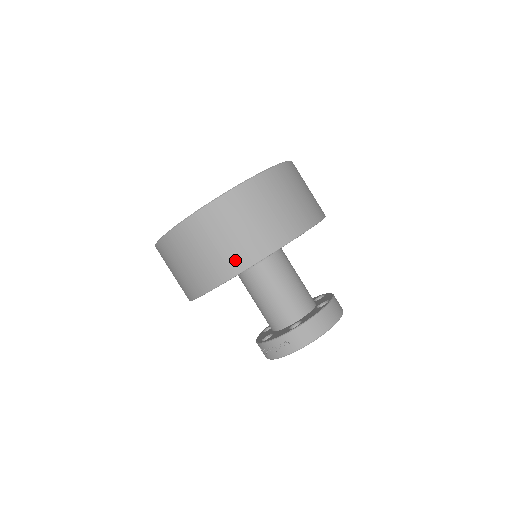
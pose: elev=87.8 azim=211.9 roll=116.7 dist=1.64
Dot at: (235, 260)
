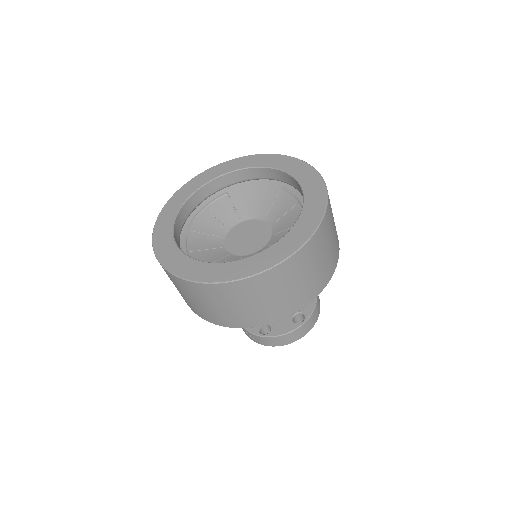
Dot at: (213, 318)
